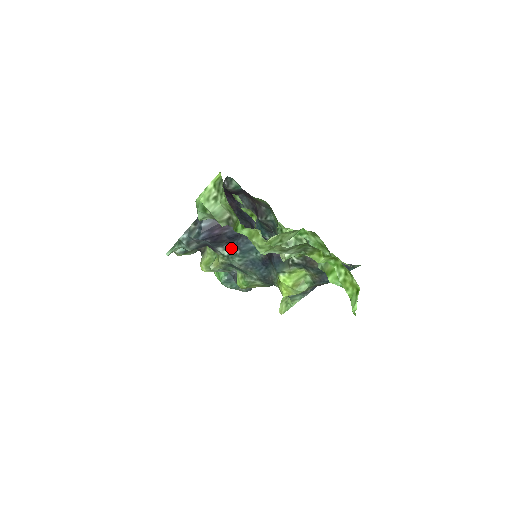
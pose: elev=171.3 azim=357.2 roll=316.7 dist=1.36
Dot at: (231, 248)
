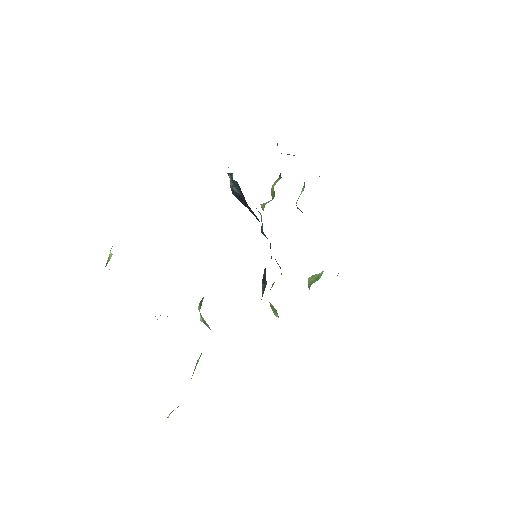
Dot at: occluded
